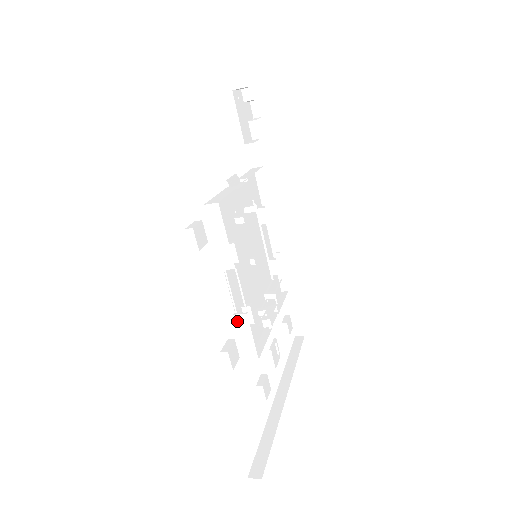
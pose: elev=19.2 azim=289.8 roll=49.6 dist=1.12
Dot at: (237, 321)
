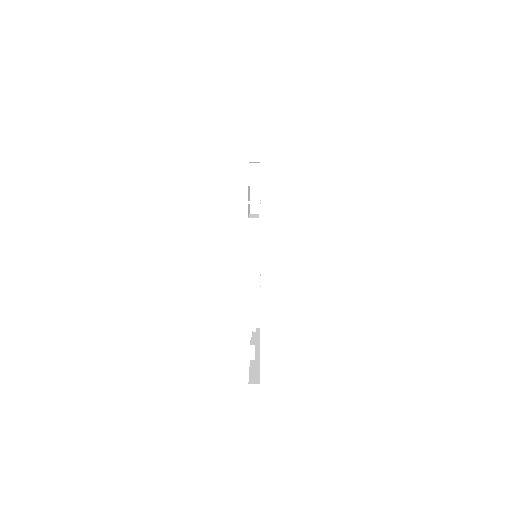
Dot at: occluded
